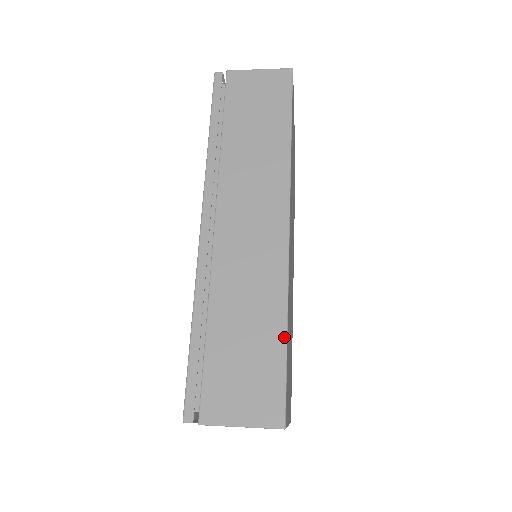
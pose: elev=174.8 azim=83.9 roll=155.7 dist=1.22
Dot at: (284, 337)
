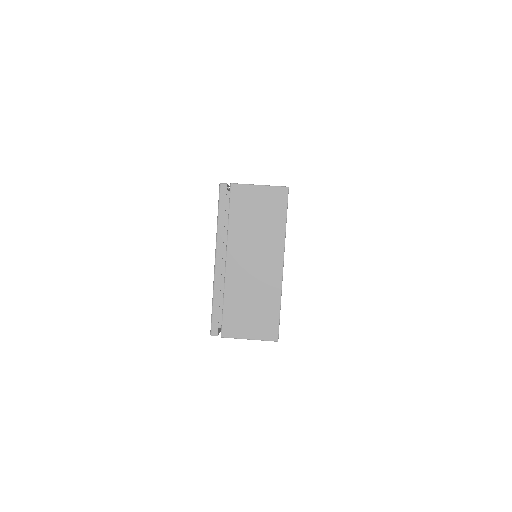
Dot at: occluded
